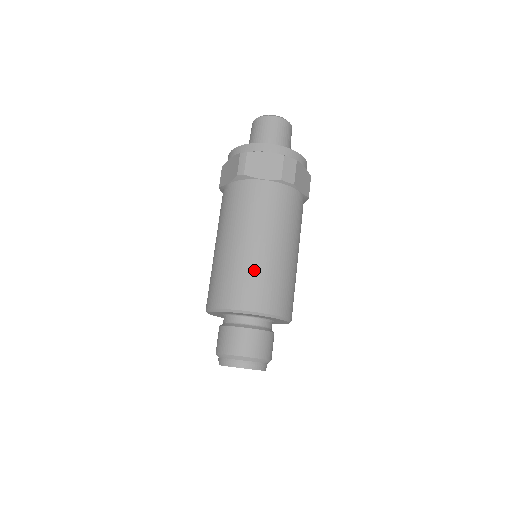
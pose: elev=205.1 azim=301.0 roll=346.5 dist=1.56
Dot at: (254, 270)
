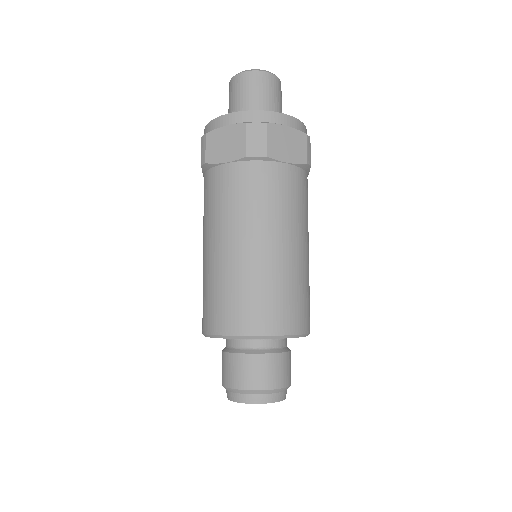
Dot at: (228, 282)
